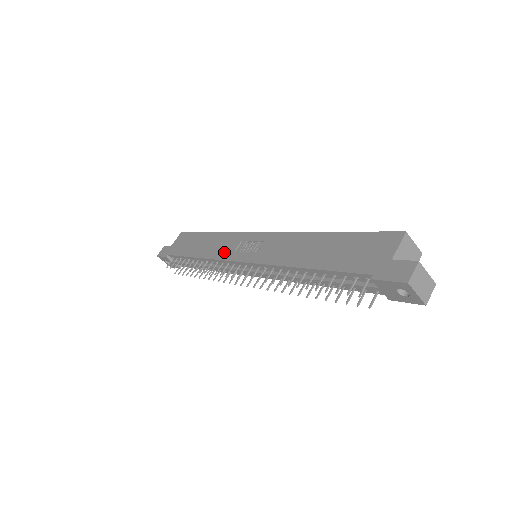
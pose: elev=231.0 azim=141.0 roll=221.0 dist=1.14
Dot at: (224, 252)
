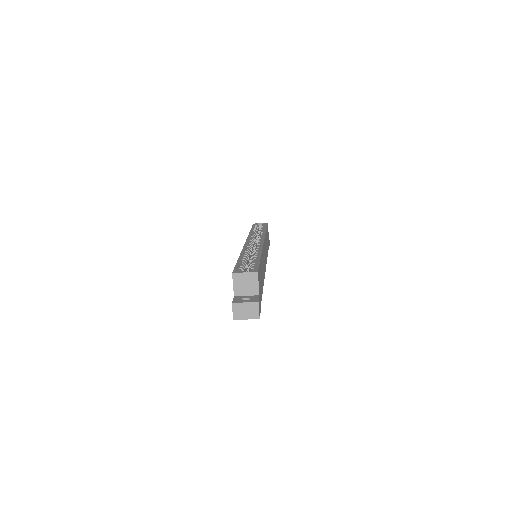
Dot at: occluded
